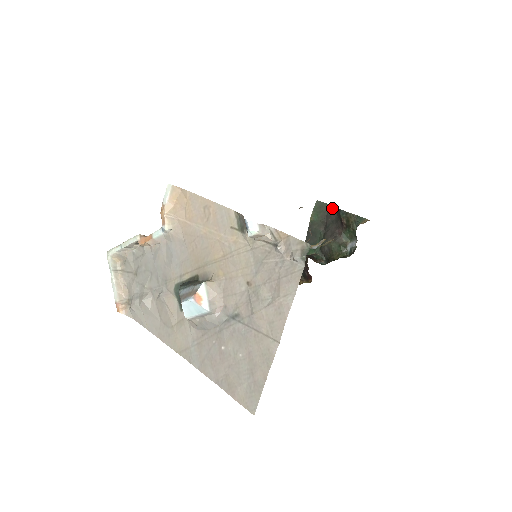
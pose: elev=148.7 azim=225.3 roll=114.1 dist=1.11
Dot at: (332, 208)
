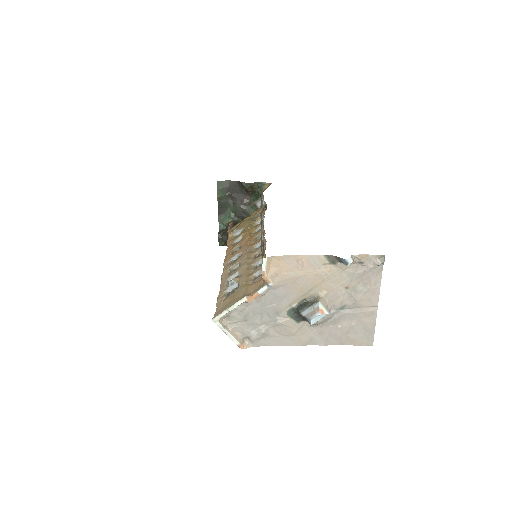
Dot at: (232, 183)
